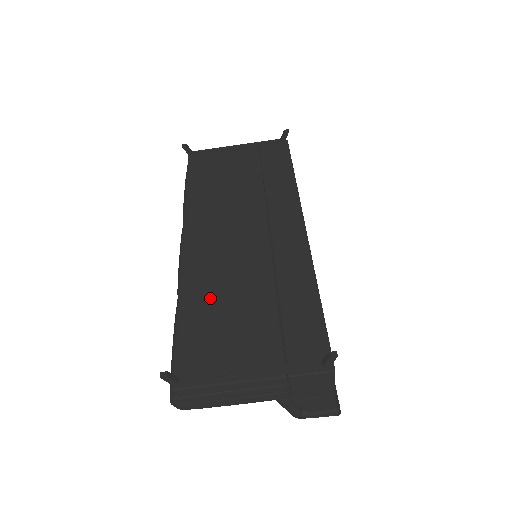
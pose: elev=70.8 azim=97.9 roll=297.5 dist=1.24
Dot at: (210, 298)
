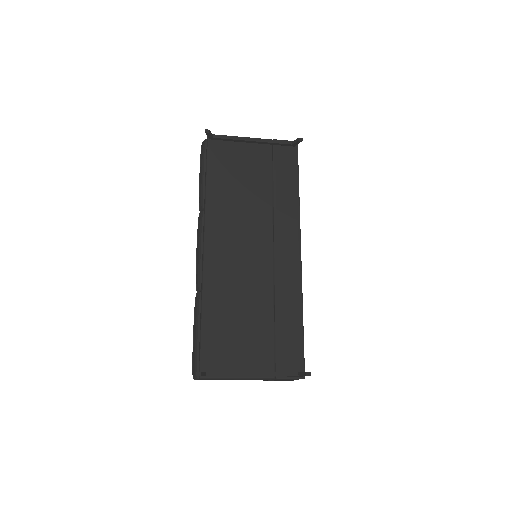
Dot at: (226, 306)
